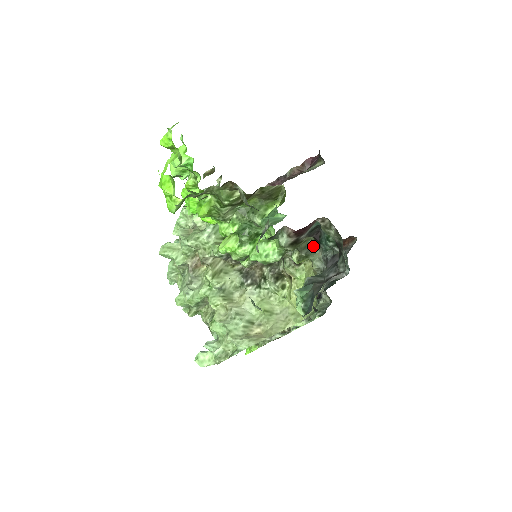
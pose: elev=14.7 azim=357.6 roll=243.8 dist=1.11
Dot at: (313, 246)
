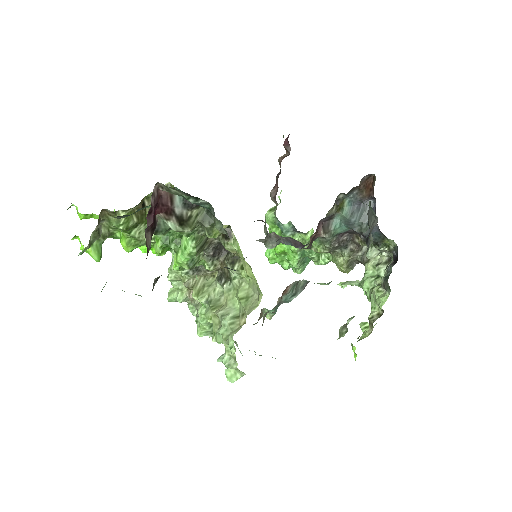
Dot at: (211, 213)
